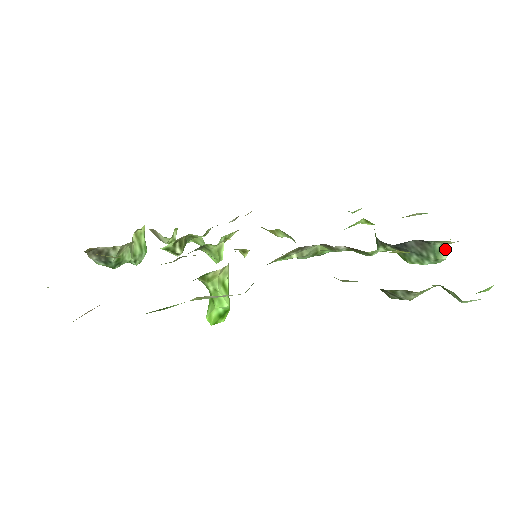
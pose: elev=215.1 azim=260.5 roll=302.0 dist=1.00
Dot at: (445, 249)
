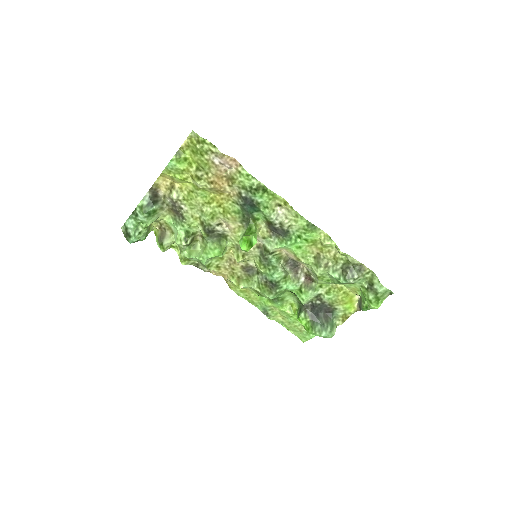
Dot at: occluded
